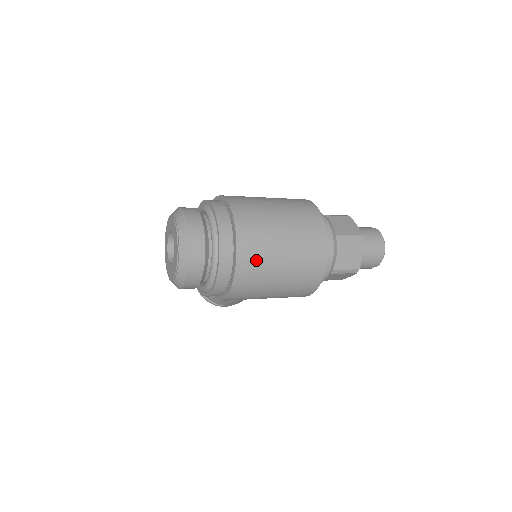
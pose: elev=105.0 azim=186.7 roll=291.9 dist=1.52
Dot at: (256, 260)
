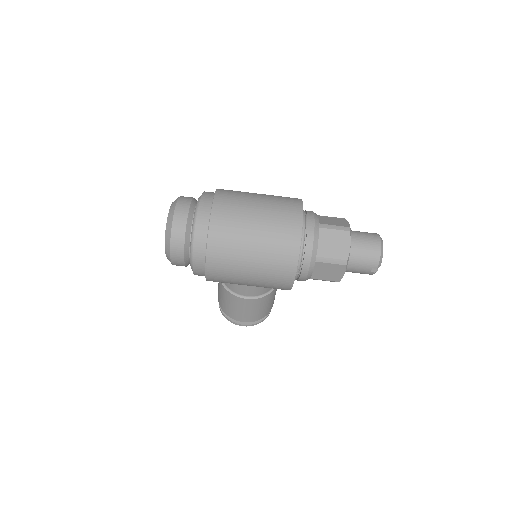
Dot at: (228, 227)
